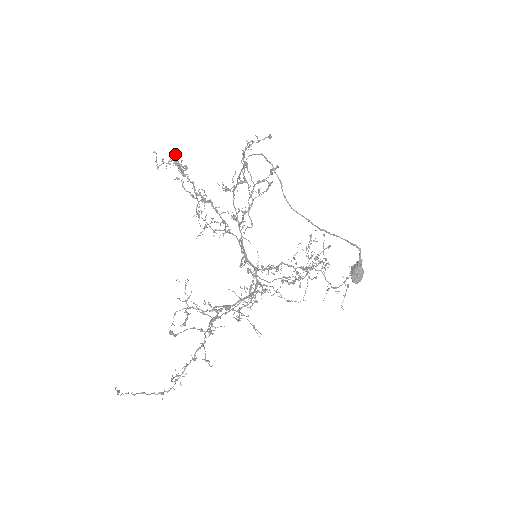
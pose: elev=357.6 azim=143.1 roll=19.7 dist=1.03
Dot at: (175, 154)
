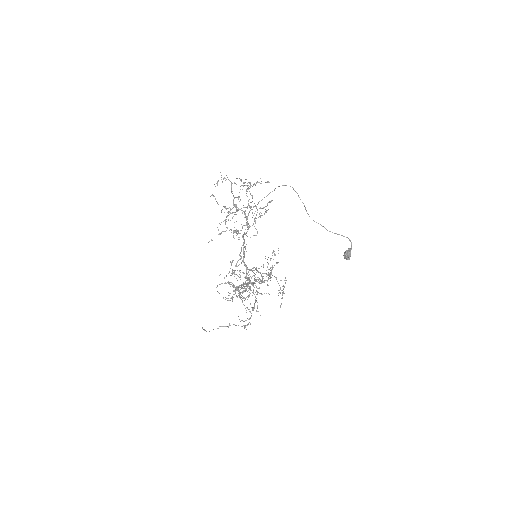
Dot at: occluded
